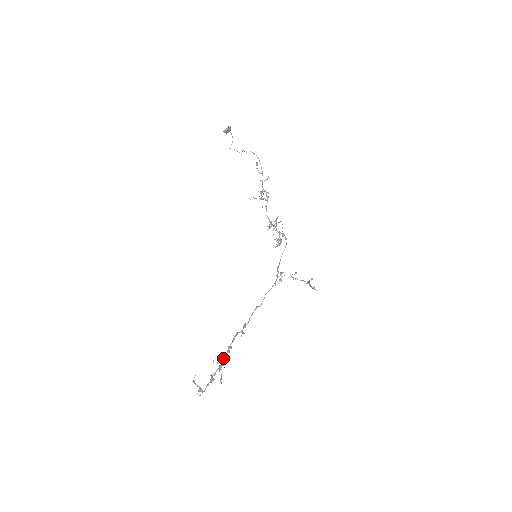
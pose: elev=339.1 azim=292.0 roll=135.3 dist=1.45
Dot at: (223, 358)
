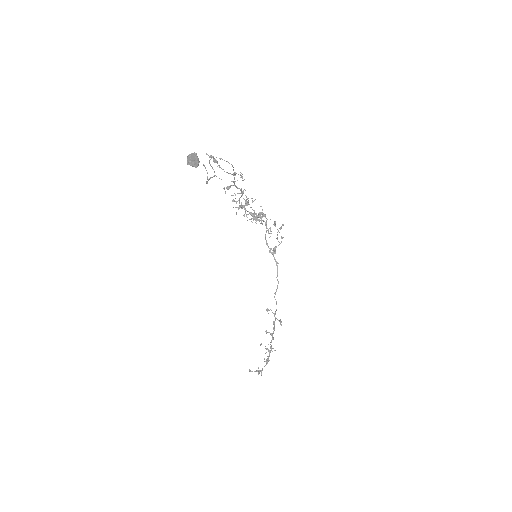
Dot at: (271, 345)
